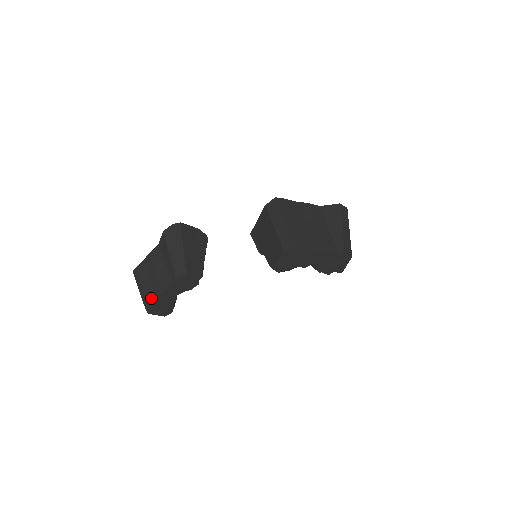
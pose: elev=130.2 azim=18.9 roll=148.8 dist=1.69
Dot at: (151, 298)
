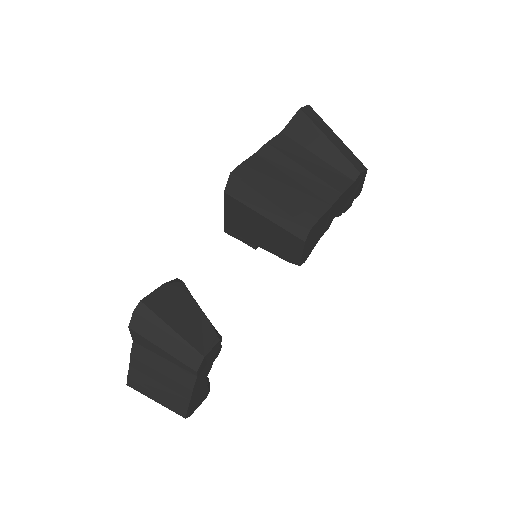
Dot at: (181, 404)
